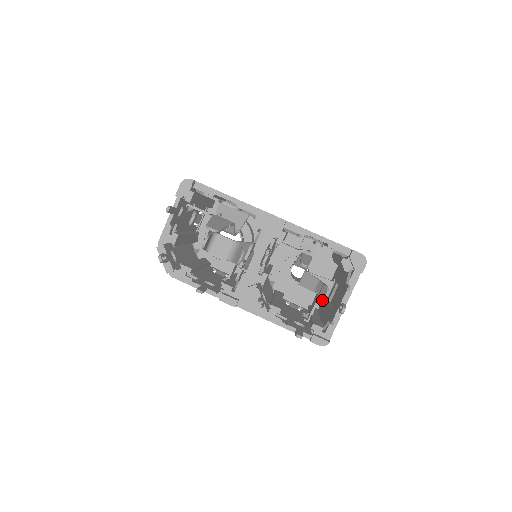
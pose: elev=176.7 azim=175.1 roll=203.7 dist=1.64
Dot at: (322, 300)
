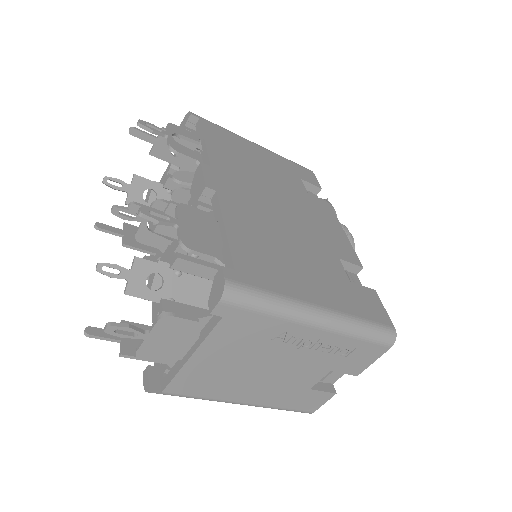
Dot at: occluded
